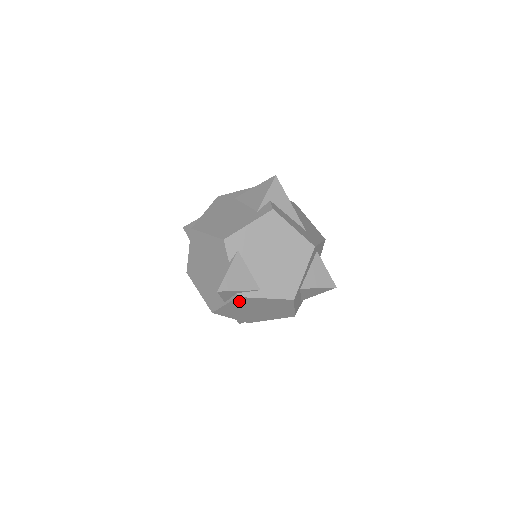
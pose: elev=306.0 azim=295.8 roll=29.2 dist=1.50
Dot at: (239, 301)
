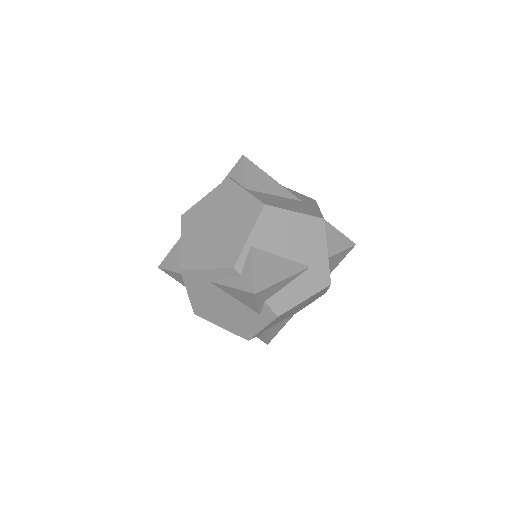
Dot at: occluded
